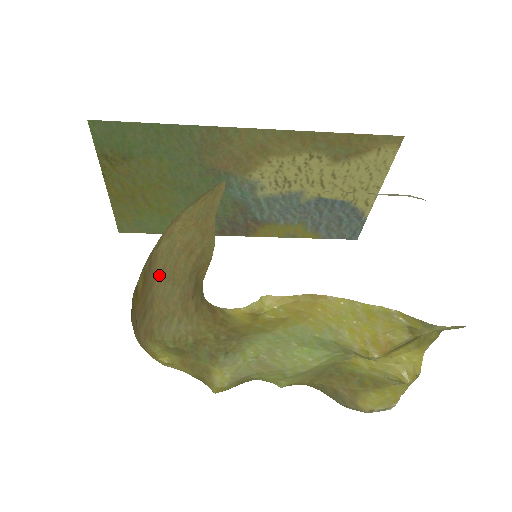
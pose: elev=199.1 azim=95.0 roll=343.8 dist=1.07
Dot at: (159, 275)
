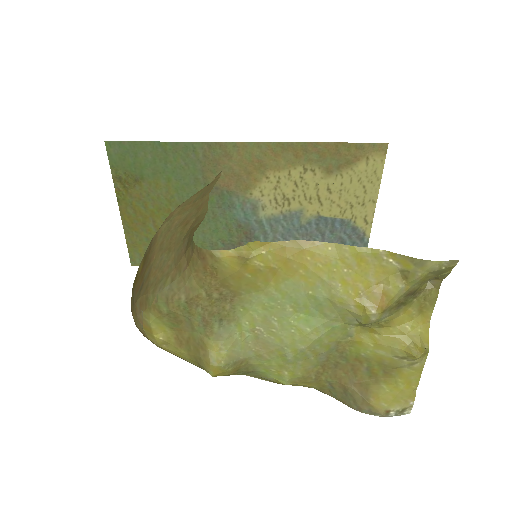
Dot at: (157, 250)
